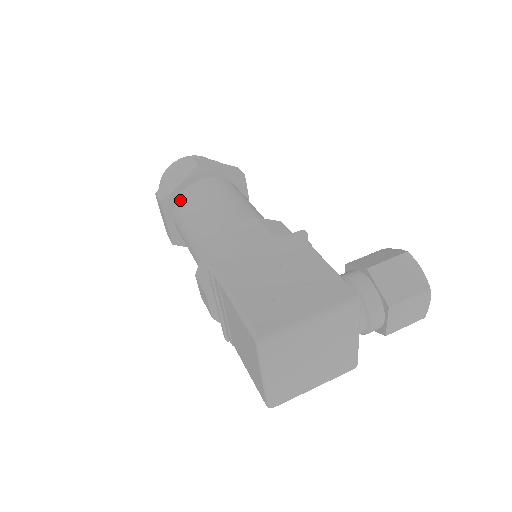
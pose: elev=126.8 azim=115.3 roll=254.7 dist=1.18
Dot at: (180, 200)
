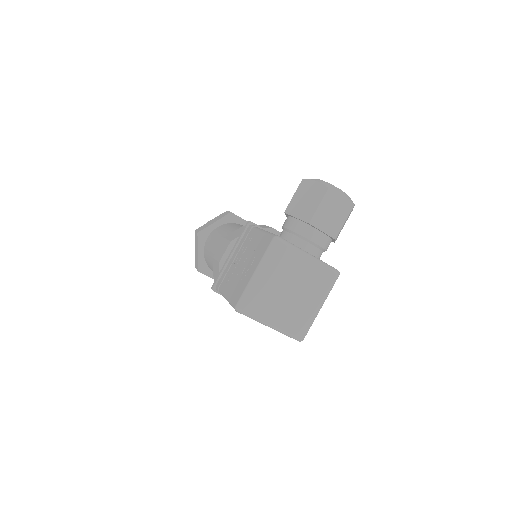
Dot at: (206, 261)
